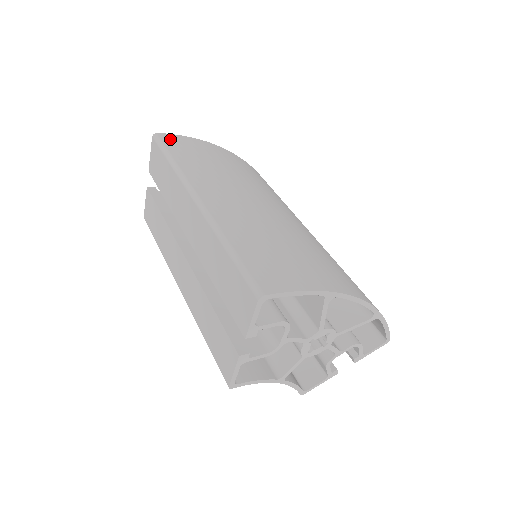
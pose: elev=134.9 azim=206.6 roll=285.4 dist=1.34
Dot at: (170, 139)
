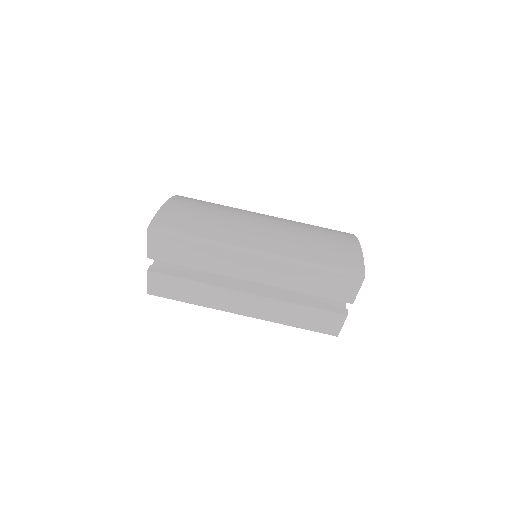
Dot at: (163, 223)
